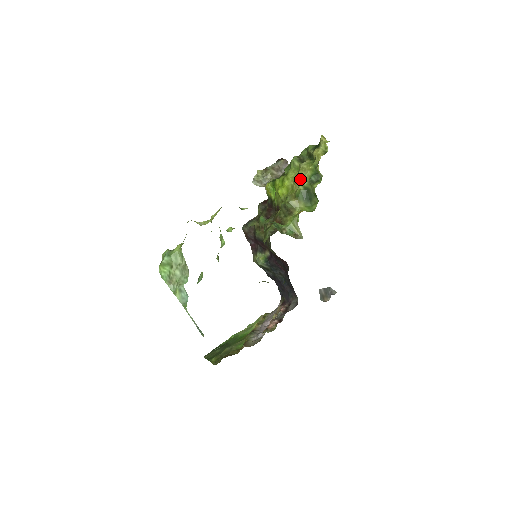
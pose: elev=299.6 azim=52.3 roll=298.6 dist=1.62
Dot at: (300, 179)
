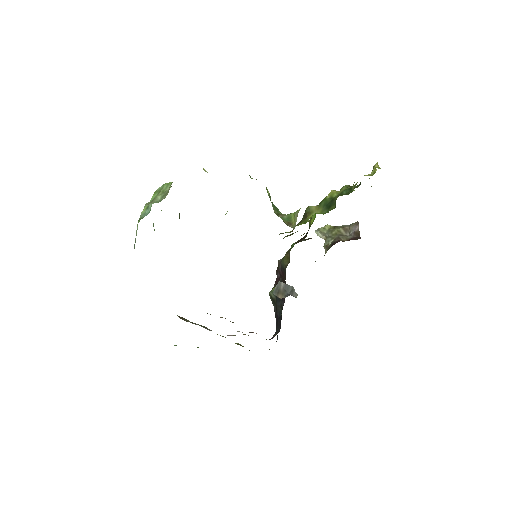
Dot at: (332, 191)
